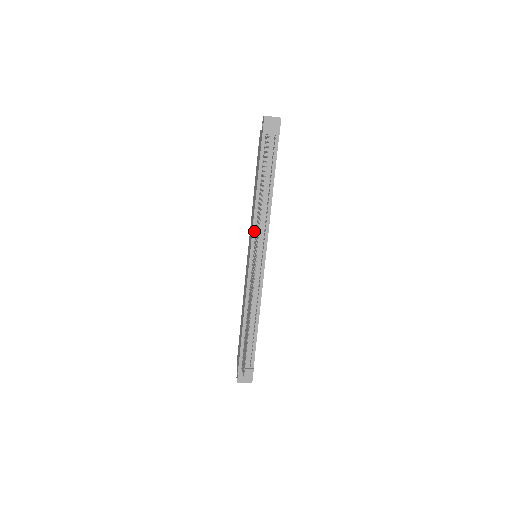
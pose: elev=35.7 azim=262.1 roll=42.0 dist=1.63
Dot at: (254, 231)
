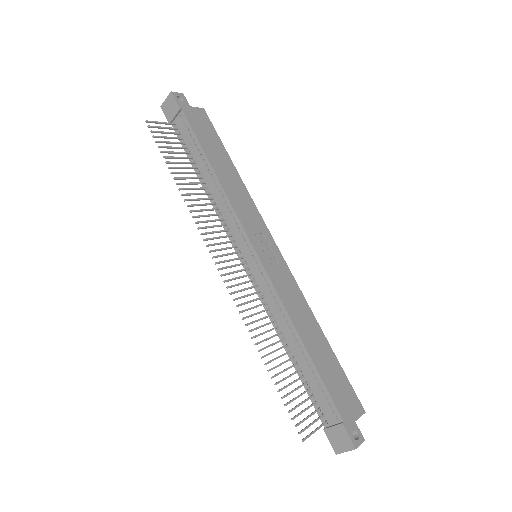
Dot at: (226, 228)
